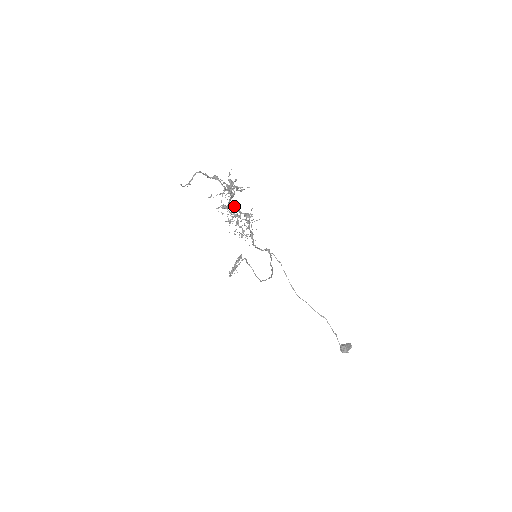
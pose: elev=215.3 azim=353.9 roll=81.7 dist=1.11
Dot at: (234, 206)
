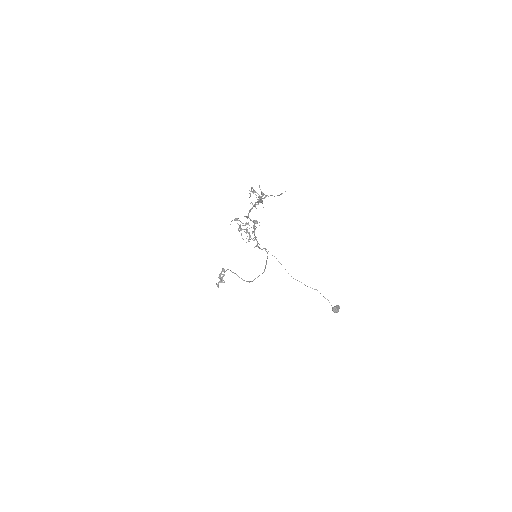
Dot at: occluded
